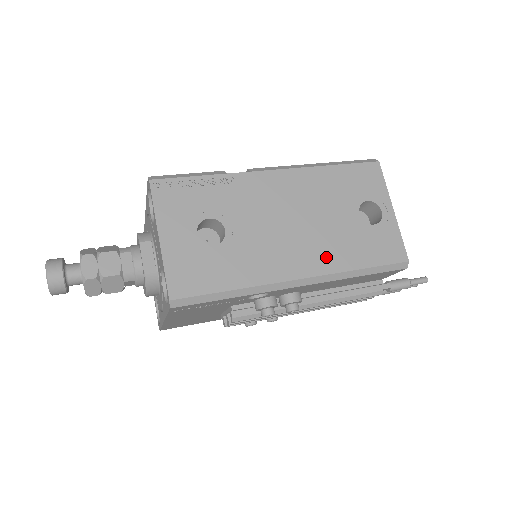
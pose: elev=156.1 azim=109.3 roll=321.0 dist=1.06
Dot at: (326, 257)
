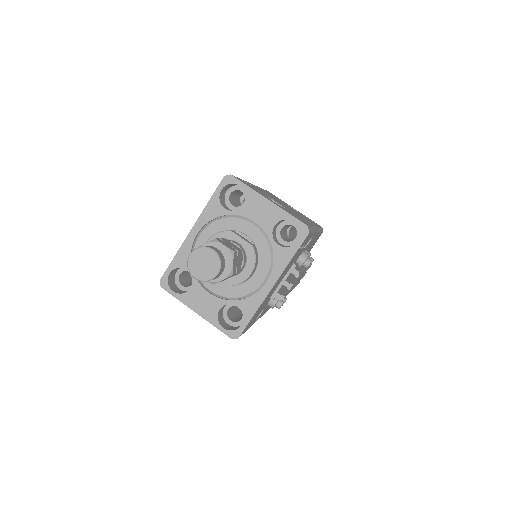
Dot at: occluded
